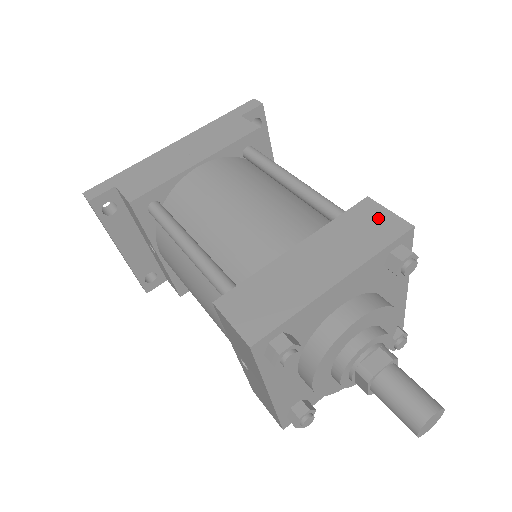
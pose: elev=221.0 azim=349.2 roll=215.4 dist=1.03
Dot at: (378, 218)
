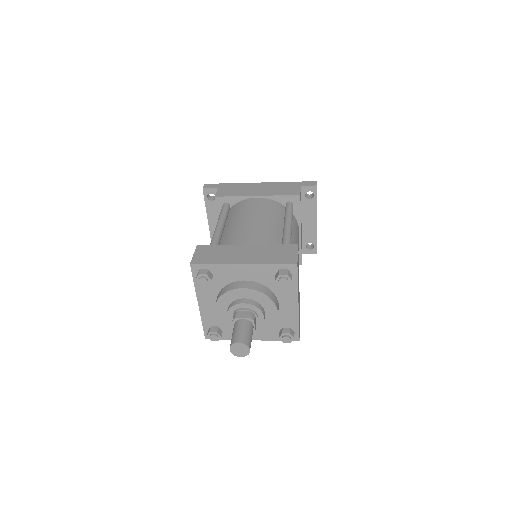
Dot at: (289, 253)
